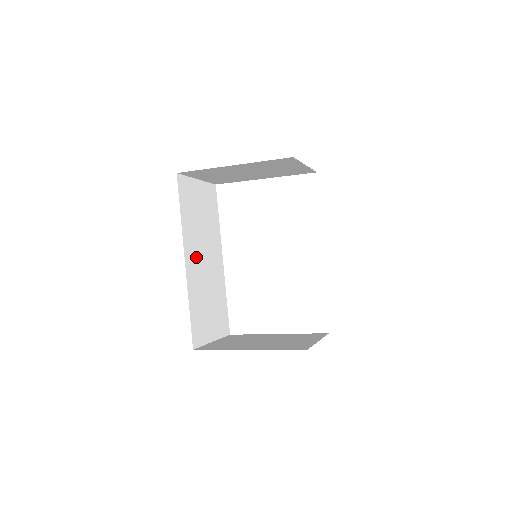
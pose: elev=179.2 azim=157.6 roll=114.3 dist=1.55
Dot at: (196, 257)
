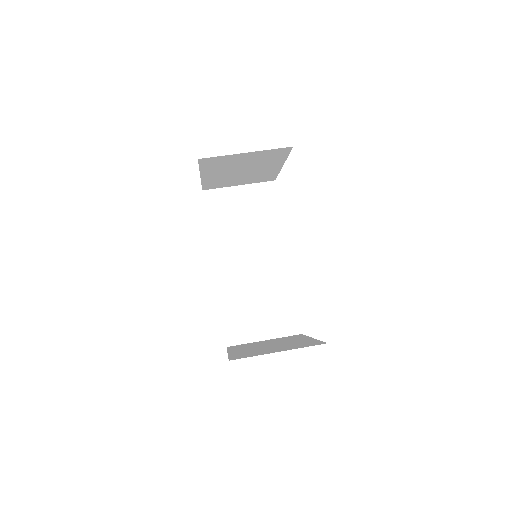
Dot at: (234, 261)
